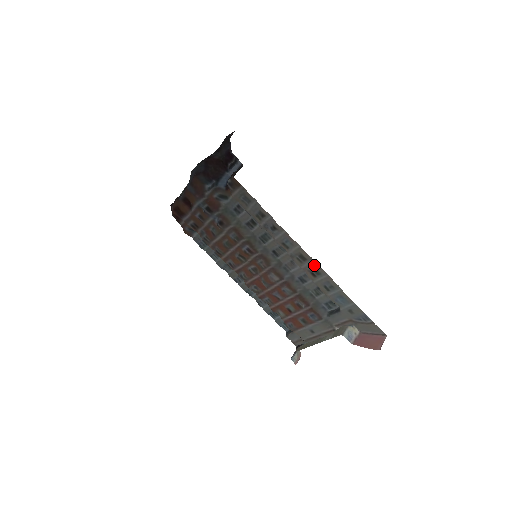
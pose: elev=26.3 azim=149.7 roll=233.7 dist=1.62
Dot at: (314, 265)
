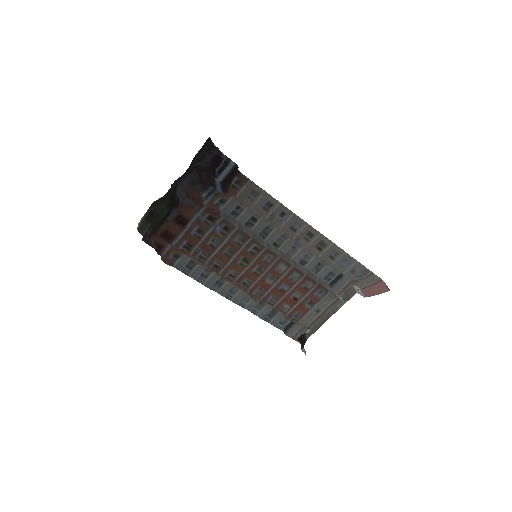
Dot at: (321, 238)
